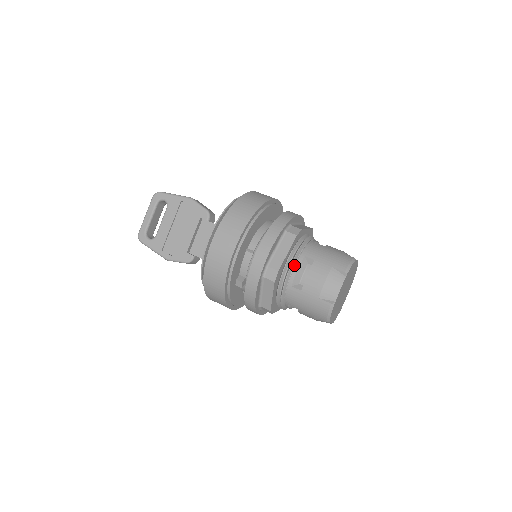
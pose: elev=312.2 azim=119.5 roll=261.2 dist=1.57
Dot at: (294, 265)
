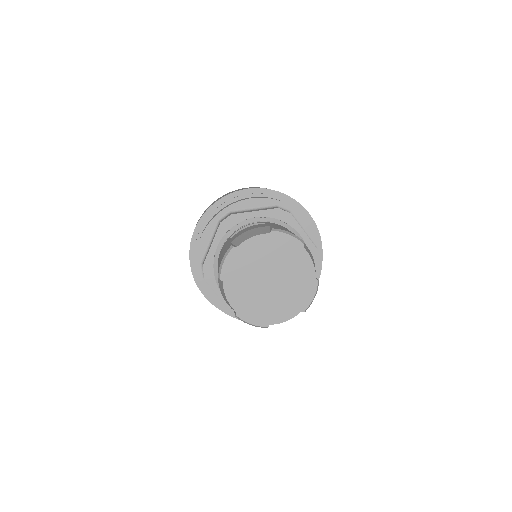
Dot at: (250, 223)
